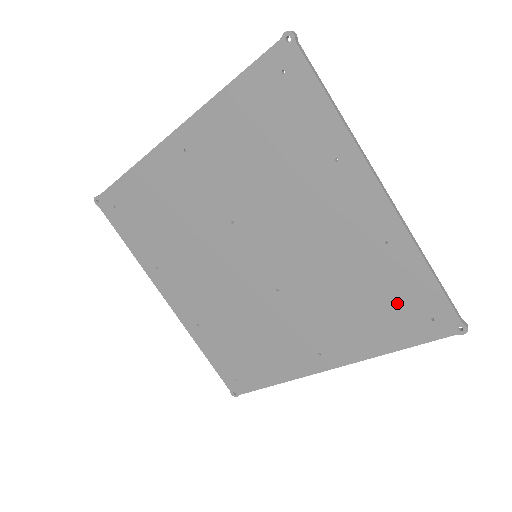
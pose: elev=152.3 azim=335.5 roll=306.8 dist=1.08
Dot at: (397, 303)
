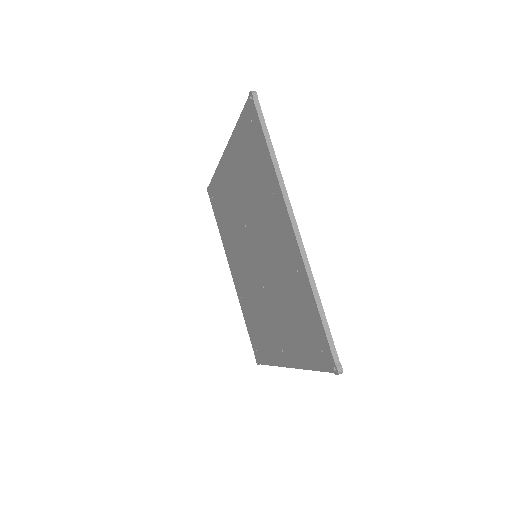
Dot at: (307, 327)
